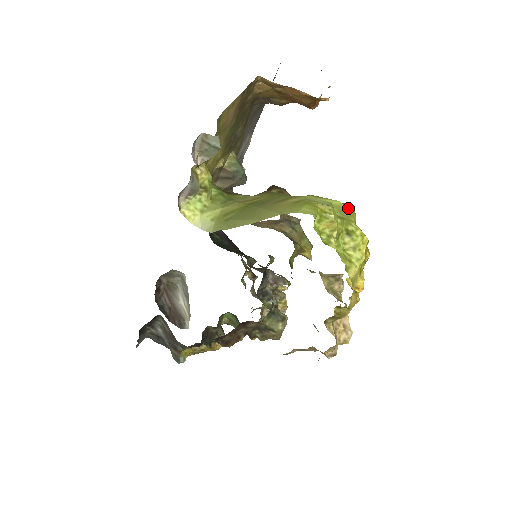
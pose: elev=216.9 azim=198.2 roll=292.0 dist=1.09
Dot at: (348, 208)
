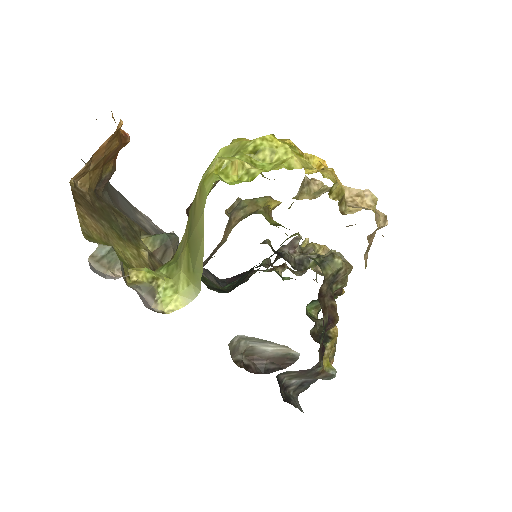
Dot at: occluded
